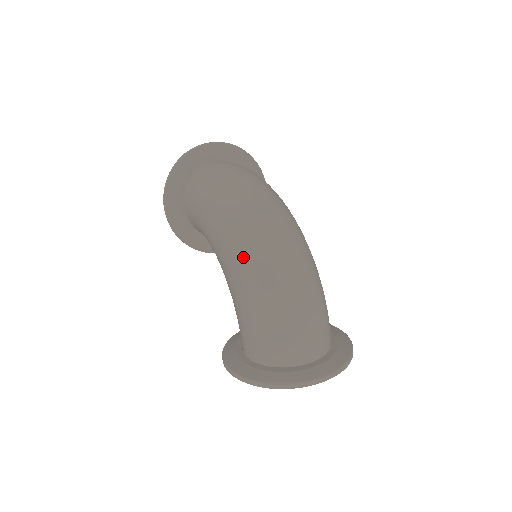
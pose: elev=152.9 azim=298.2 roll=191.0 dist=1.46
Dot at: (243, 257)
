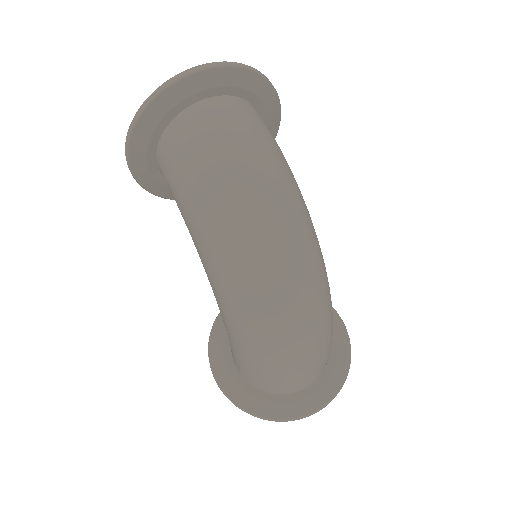
Dot at: (240, 310)
